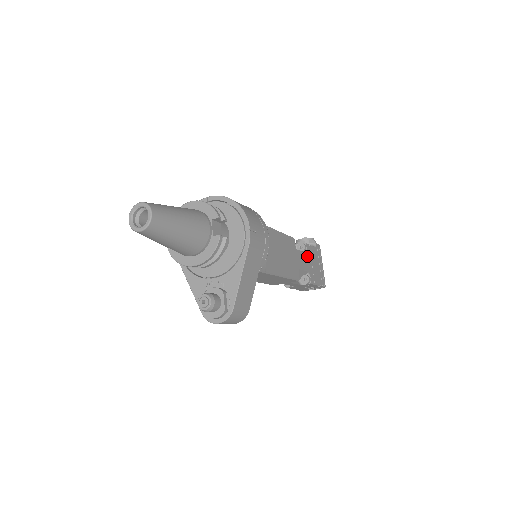
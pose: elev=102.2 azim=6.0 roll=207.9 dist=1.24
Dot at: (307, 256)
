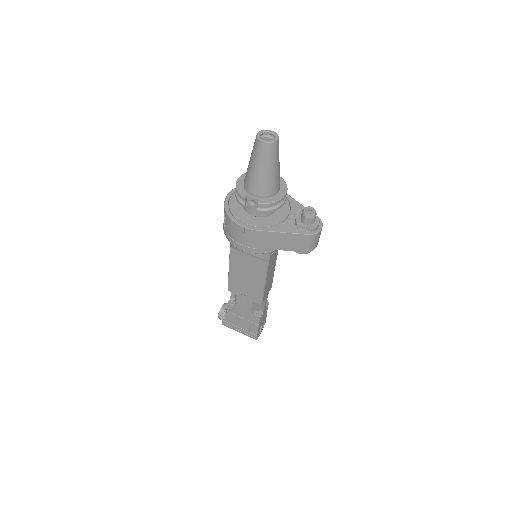
Dot at: occluded
